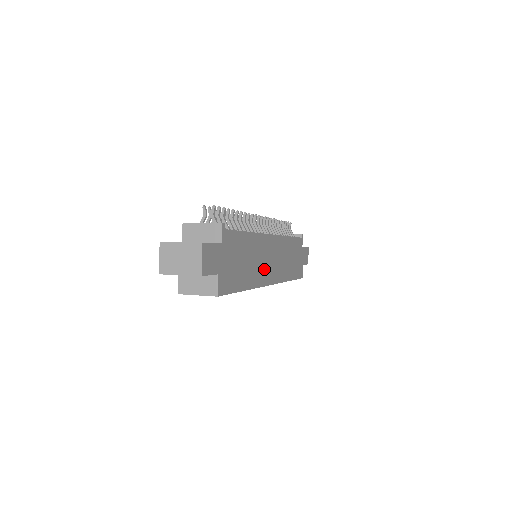
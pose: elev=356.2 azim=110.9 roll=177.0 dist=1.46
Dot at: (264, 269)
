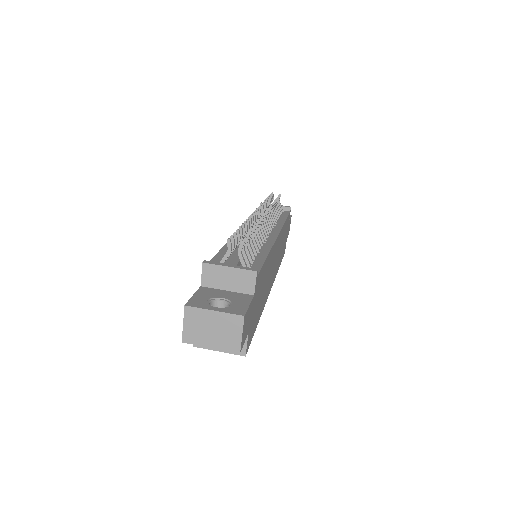
Dot at: (270, 280)
